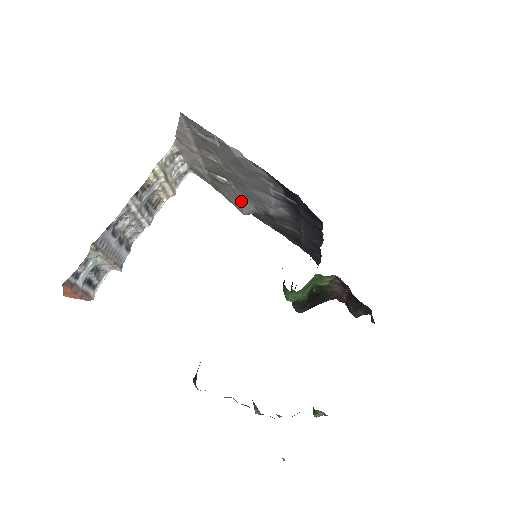
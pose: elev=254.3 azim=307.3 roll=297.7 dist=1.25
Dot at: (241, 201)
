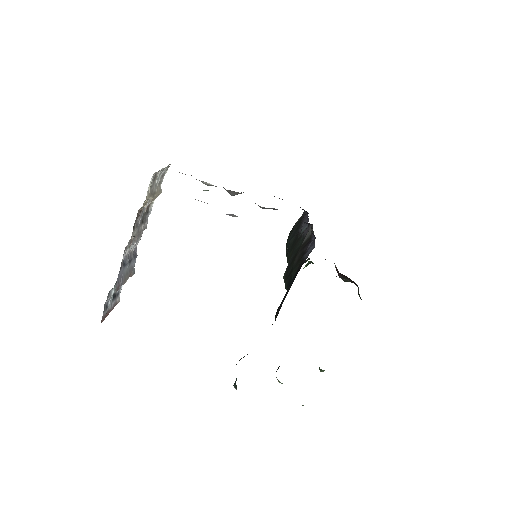
Dot at: (229, 191)
